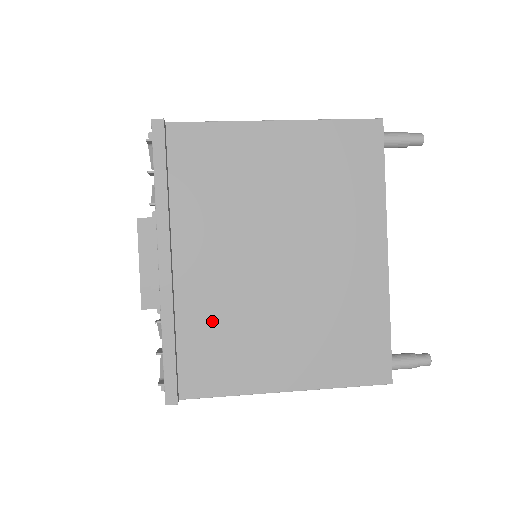
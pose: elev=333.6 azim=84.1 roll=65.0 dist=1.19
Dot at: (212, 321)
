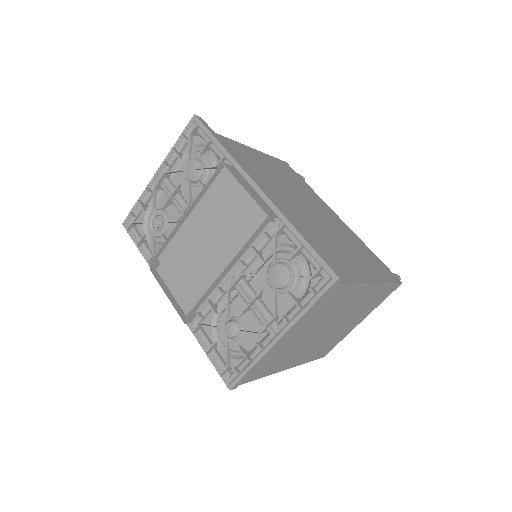
Dot at: occluded
